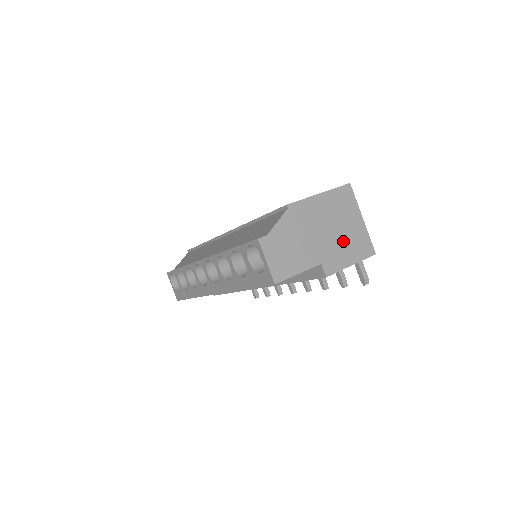
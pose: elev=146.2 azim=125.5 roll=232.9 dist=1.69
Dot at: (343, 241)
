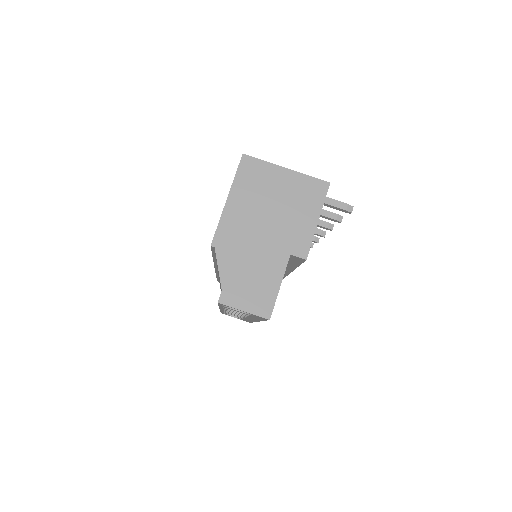
Dot at: (289, 211)
